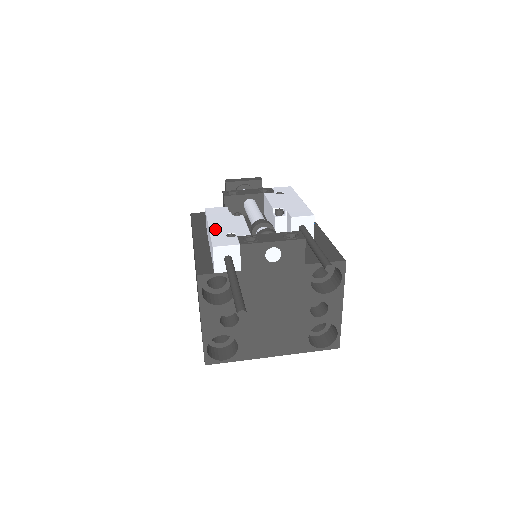
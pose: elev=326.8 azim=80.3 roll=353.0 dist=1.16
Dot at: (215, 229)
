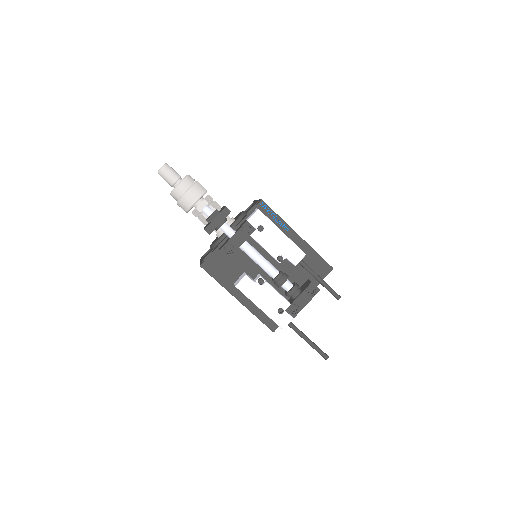
Dot at: (267, 311)
